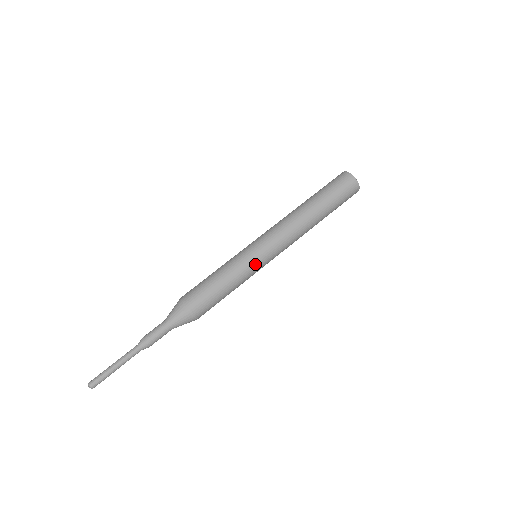
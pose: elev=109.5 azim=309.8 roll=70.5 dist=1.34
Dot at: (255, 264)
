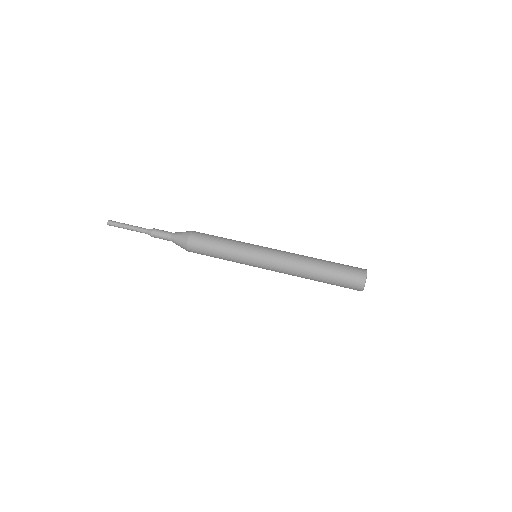
Dot at: (247, 263)
